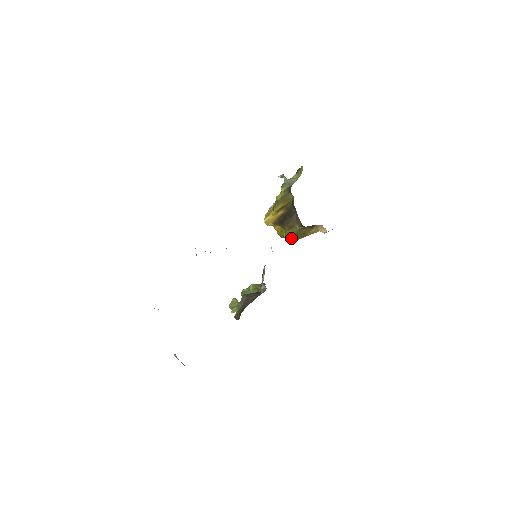
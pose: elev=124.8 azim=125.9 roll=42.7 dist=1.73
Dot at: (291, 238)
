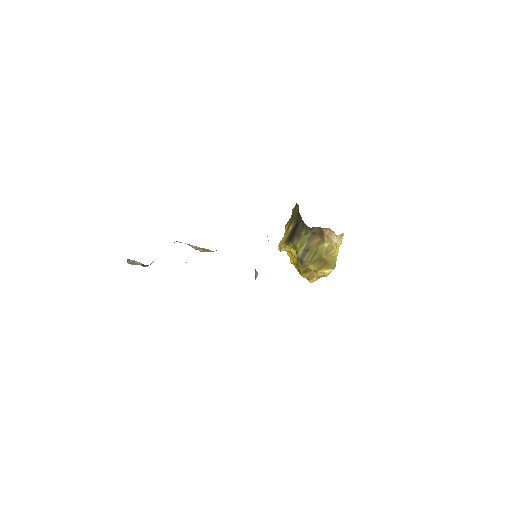
Dot at: (304, 258)
